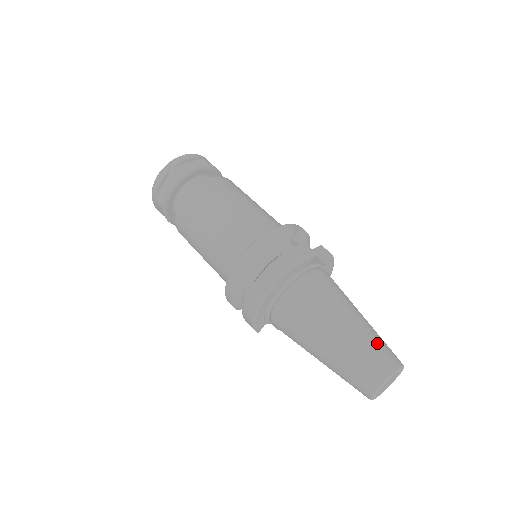
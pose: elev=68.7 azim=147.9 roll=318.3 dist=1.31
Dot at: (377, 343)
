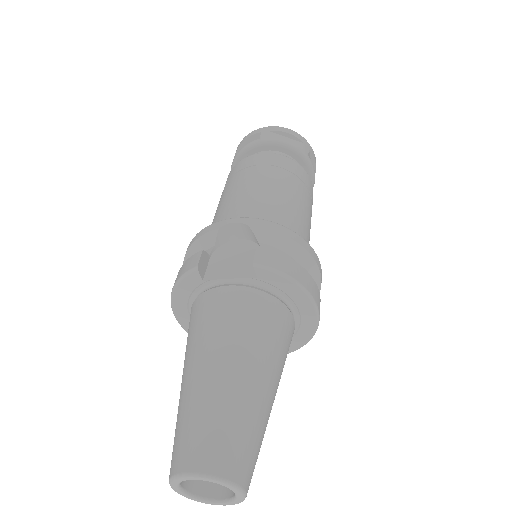
Dot at: (190, 420)
